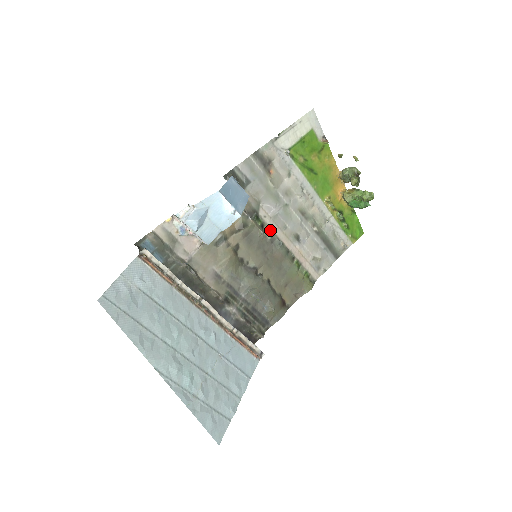
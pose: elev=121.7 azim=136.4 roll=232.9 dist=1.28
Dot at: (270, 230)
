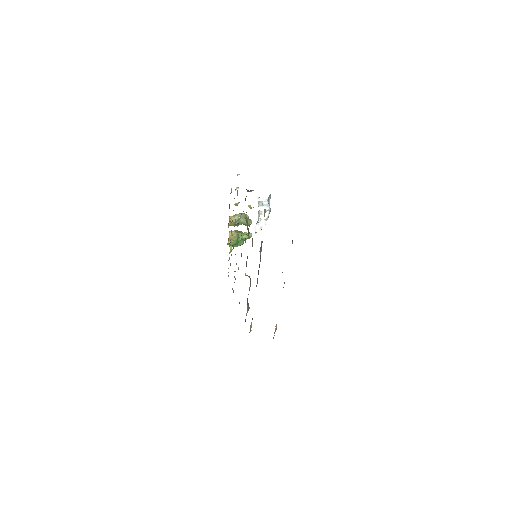
Dot at: occluded
